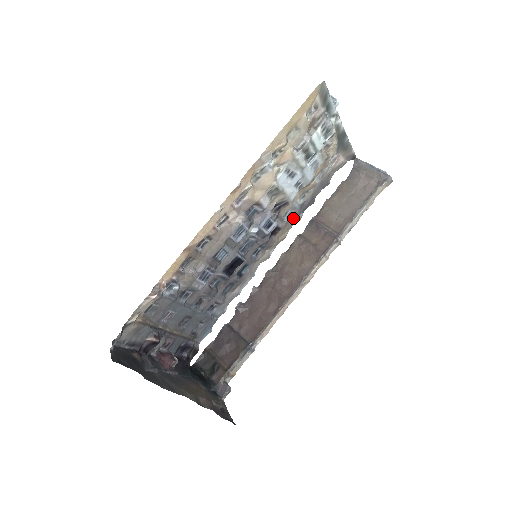
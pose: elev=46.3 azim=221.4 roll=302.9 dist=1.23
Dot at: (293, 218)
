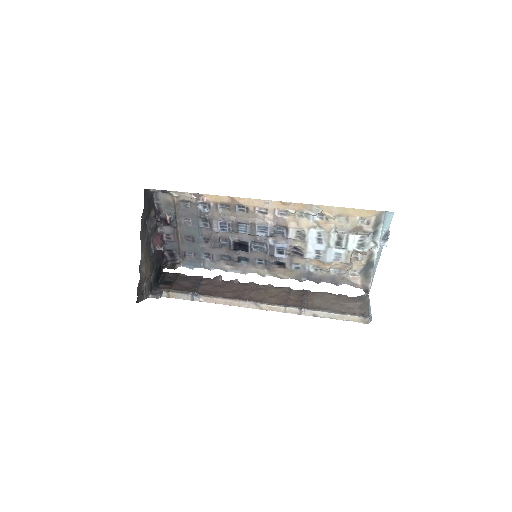
Dot at: (298, 273)
